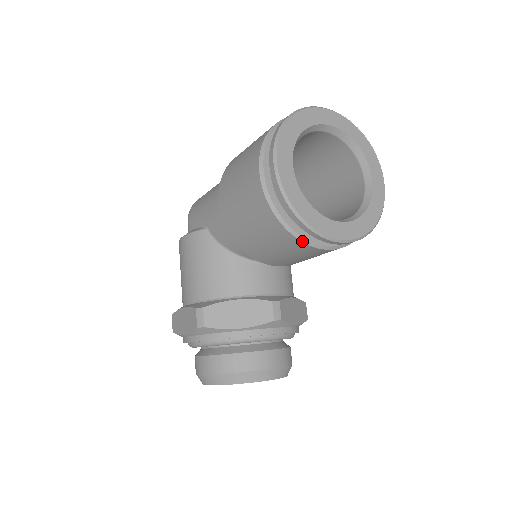
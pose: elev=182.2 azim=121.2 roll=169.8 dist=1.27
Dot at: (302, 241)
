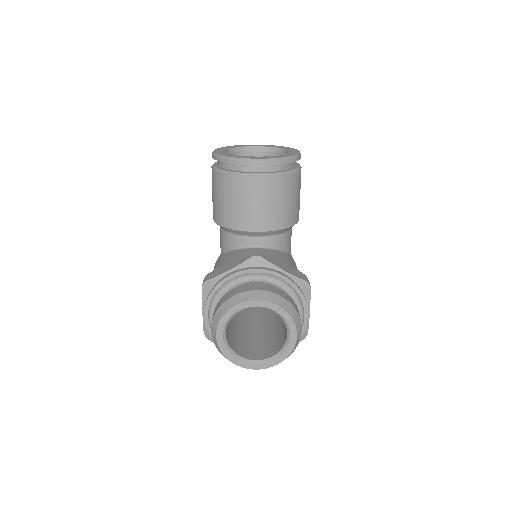
Dot at: (236, 174)
